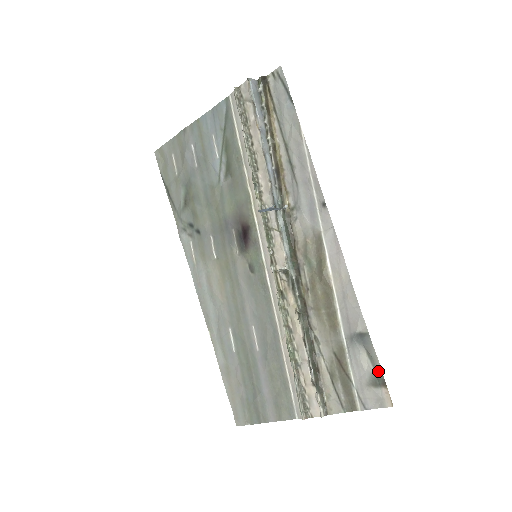
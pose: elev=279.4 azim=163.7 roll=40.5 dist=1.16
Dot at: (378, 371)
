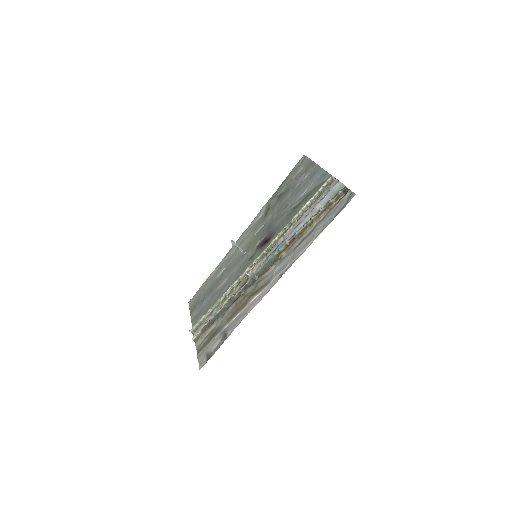
Dot at: (212, 354)
